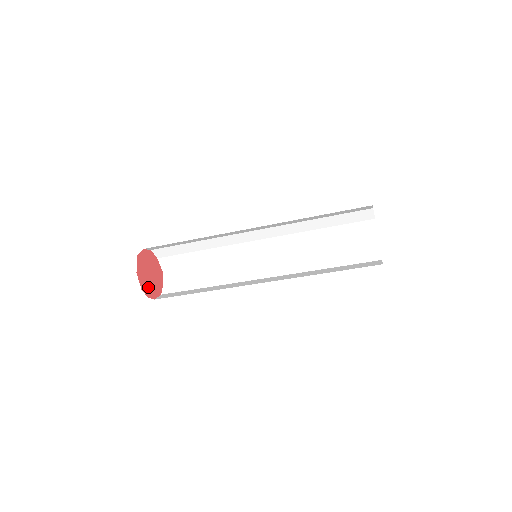
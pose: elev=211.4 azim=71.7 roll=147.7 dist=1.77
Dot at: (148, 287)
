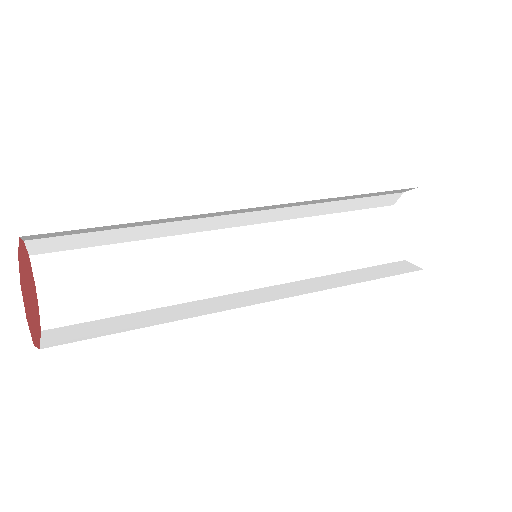
Dot at: (35, 305)
